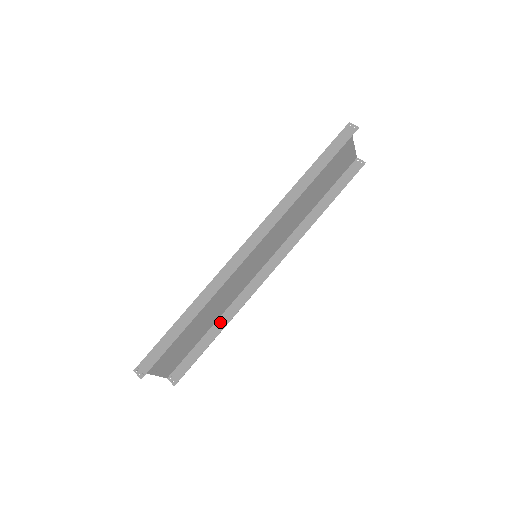
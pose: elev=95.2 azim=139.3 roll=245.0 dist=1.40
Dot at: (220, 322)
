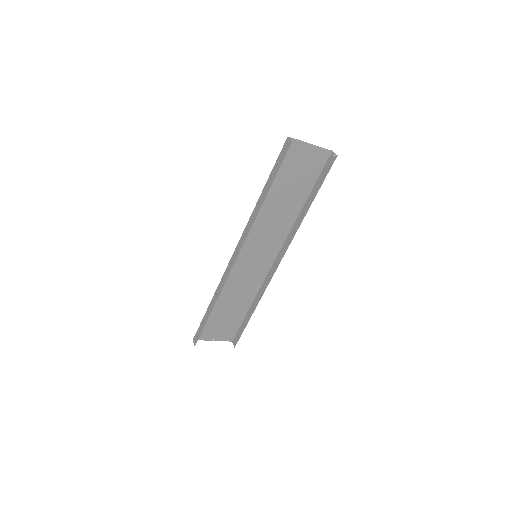
Dot at: (254, 303)
